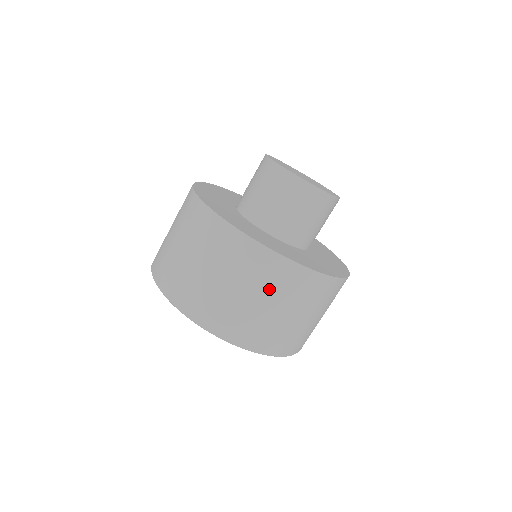
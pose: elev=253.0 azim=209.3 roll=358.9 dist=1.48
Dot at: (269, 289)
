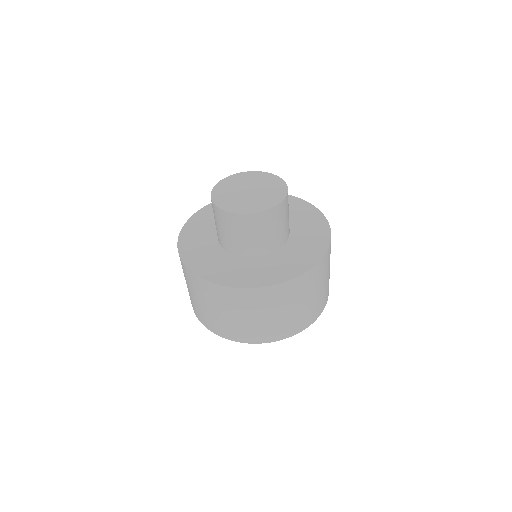
Dot at: (255, 308)
